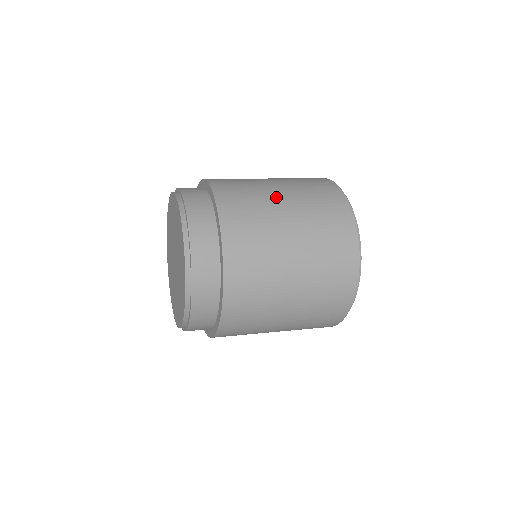
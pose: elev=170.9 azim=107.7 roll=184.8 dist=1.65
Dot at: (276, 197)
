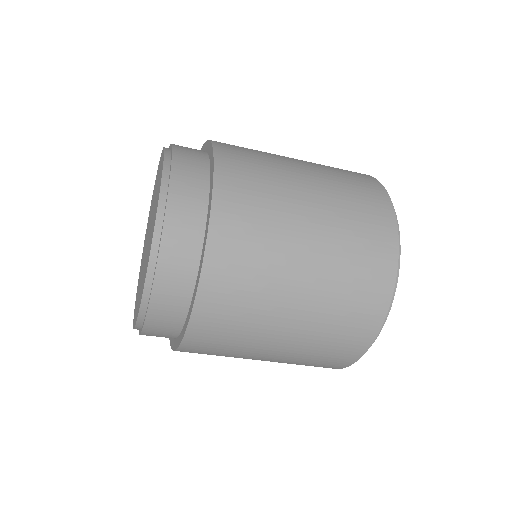
Dot at: (287, 158)
